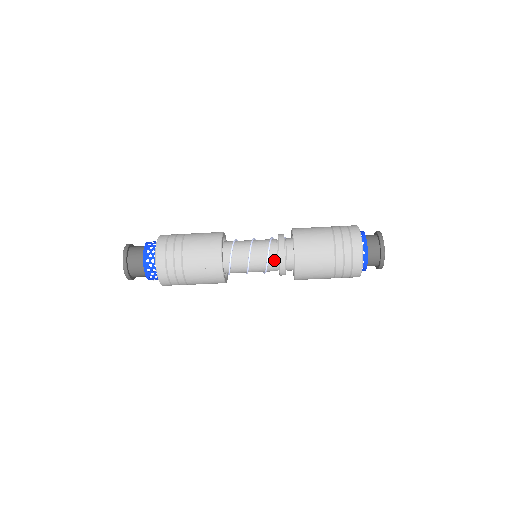
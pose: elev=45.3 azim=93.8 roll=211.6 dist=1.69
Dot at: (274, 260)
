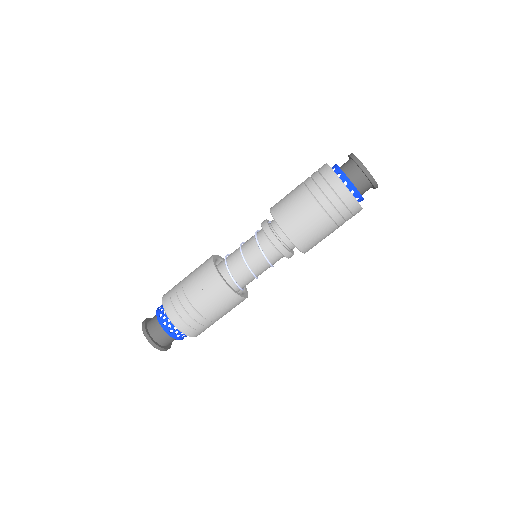
Dot at: (265, 241)
